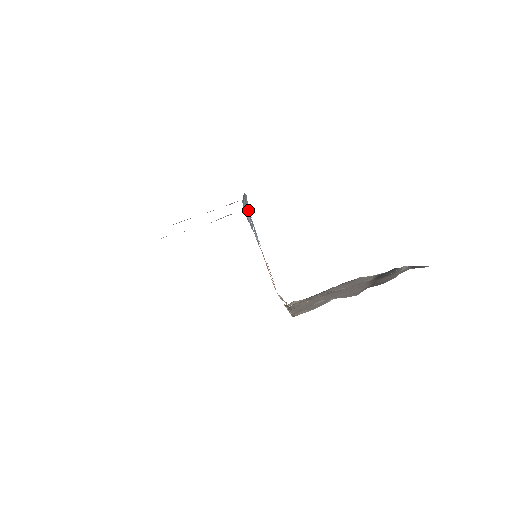
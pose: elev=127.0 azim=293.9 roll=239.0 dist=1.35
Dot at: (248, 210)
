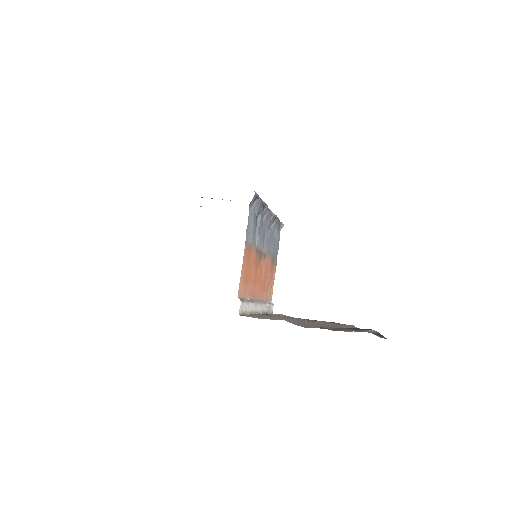
Dot at: (277, 217)
